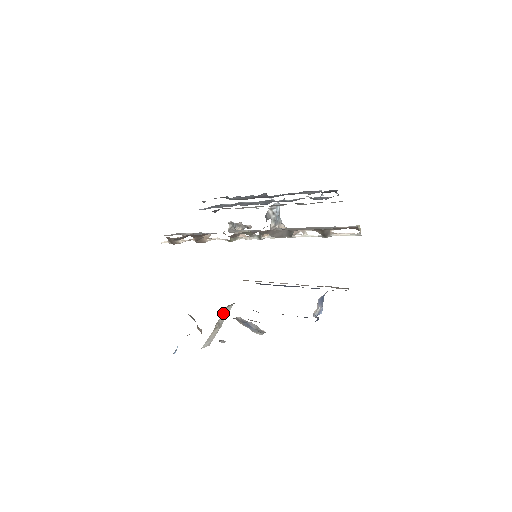
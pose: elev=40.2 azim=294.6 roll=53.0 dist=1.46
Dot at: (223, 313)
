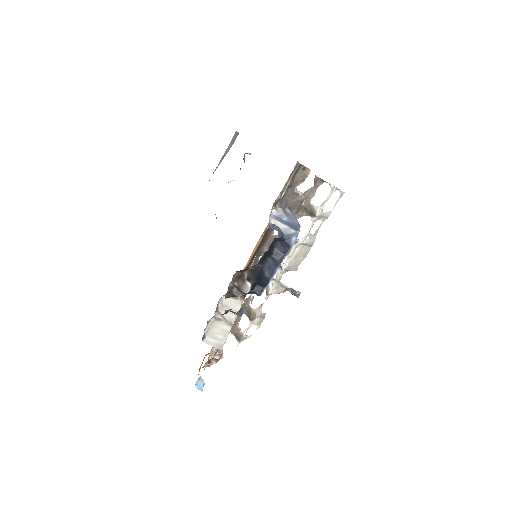
Dot at: (225, 304)
